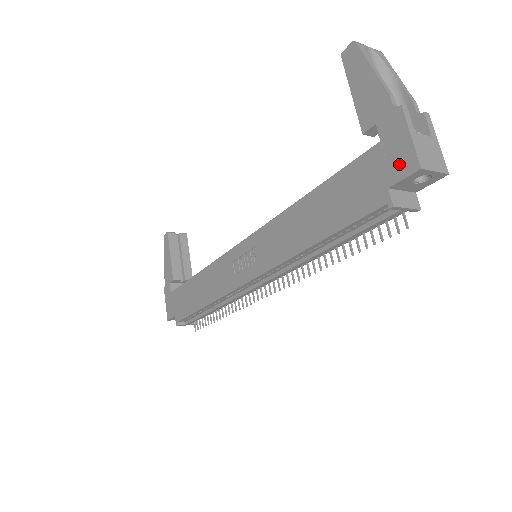
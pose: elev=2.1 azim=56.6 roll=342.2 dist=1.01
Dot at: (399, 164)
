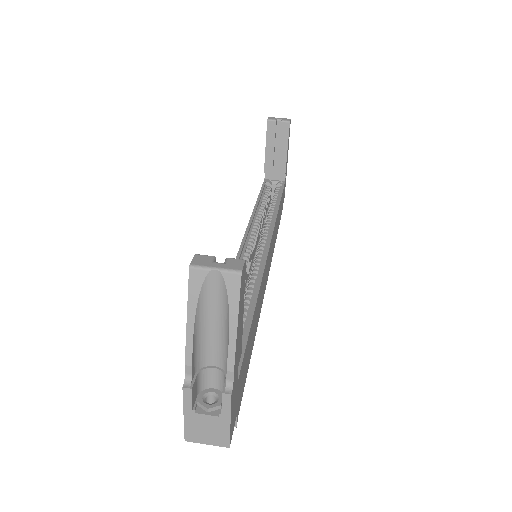
Dot at: occluded
